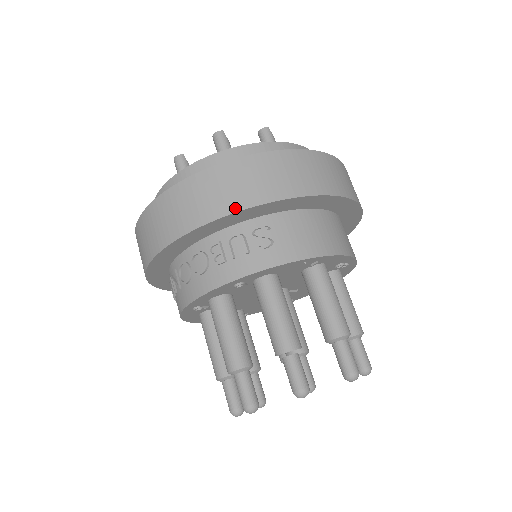
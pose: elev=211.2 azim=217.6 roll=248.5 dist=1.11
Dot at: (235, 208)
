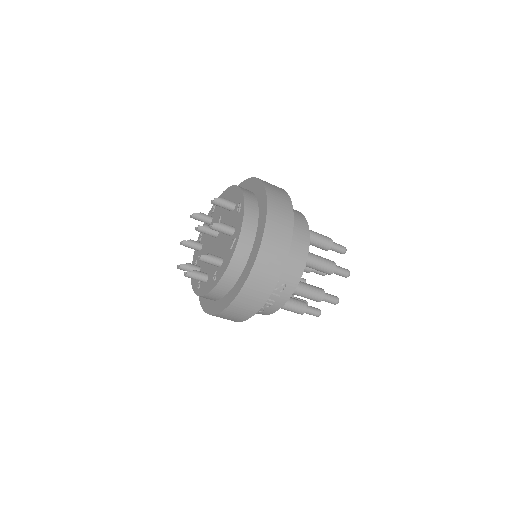
Dot at: (265, 300)
